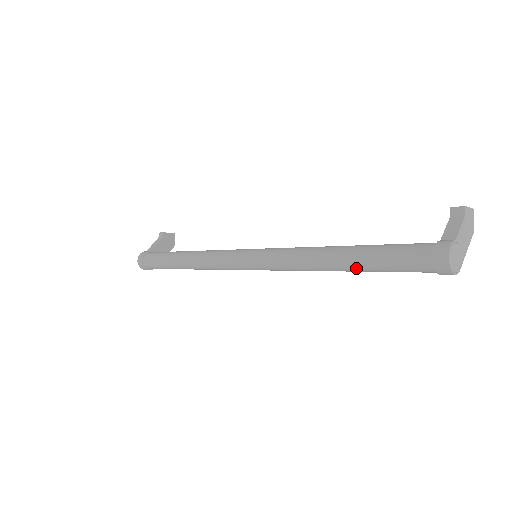
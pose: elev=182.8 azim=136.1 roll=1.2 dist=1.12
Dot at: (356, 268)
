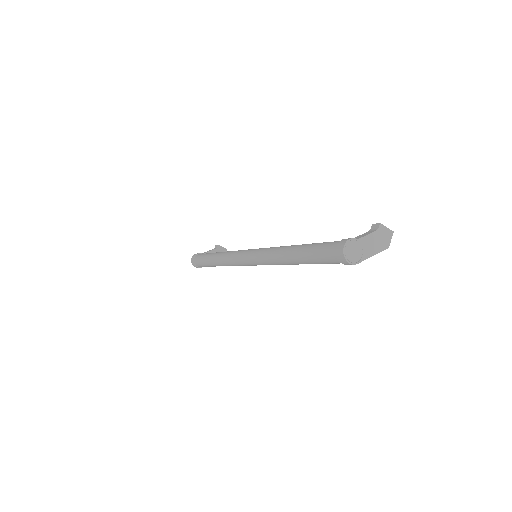
Dot at: (299, 258)
